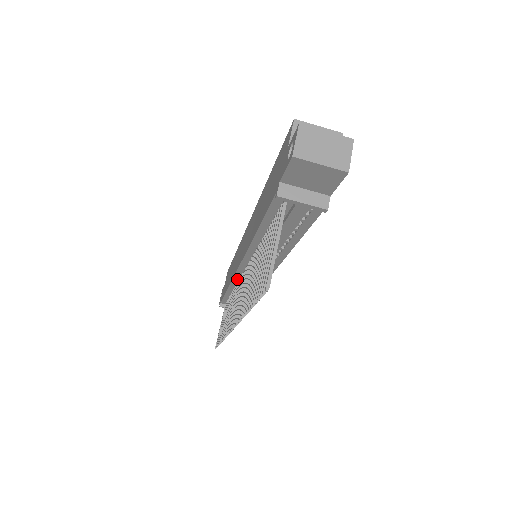
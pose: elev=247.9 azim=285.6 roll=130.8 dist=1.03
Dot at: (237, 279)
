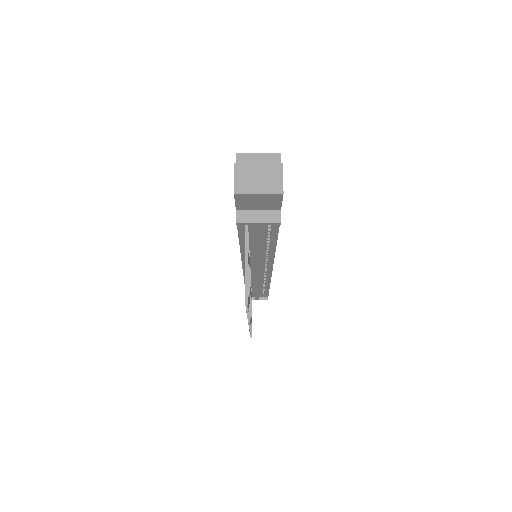
Dot at: occluded
